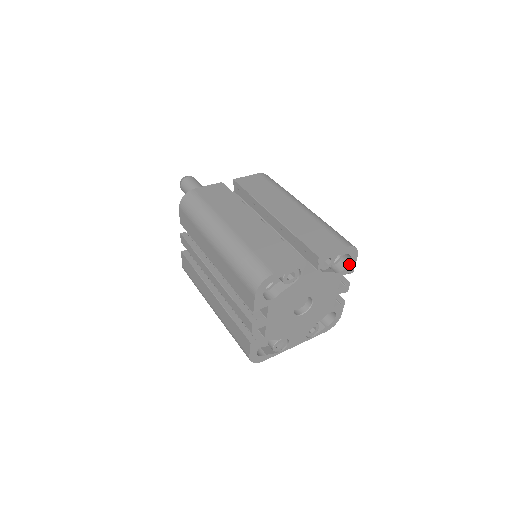
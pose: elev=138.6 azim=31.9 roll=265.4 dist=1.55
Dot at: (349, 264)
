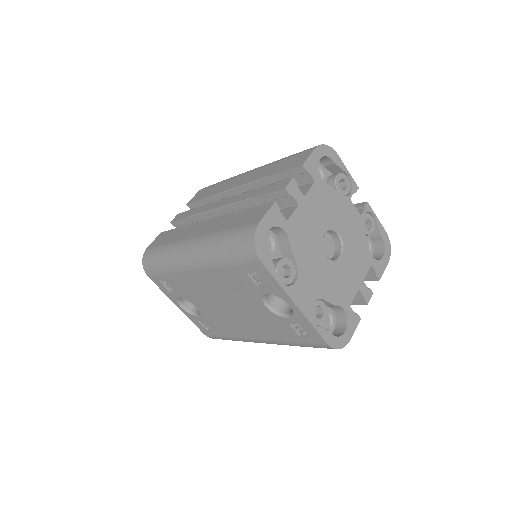
Dot at: (380, 260)
